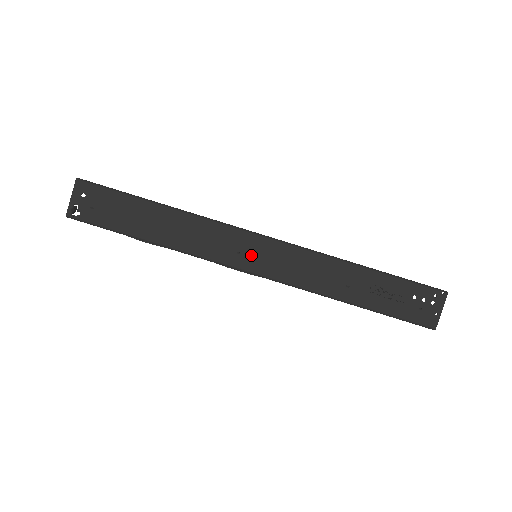
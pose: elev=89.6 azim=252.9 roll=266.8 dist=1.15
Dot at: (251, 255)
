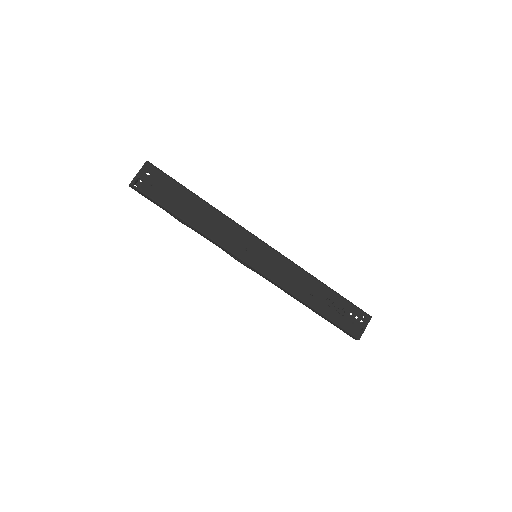
Dot at: (254, 254)
